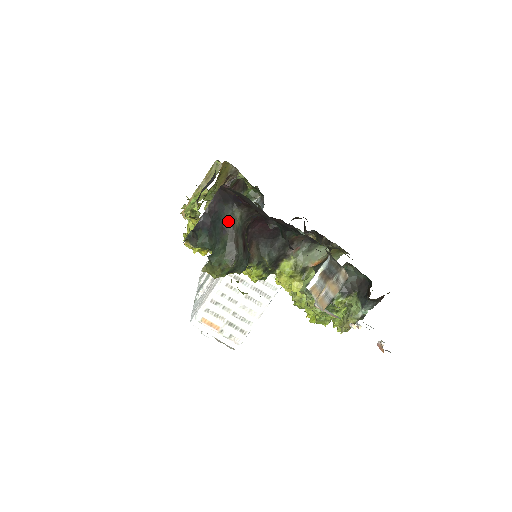
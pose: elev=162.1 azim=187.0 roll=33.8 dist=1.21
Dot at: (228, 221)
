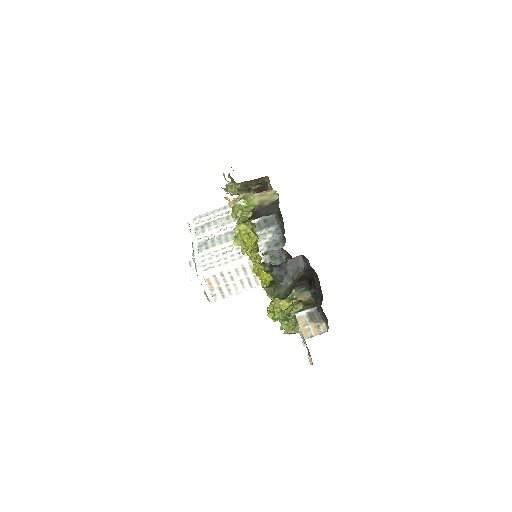
Dot at: (295, 275)
